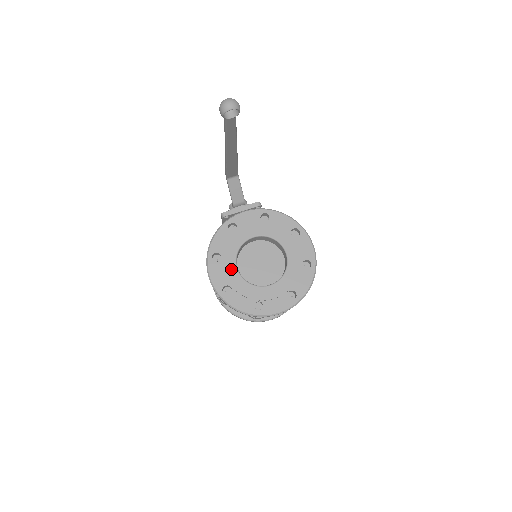
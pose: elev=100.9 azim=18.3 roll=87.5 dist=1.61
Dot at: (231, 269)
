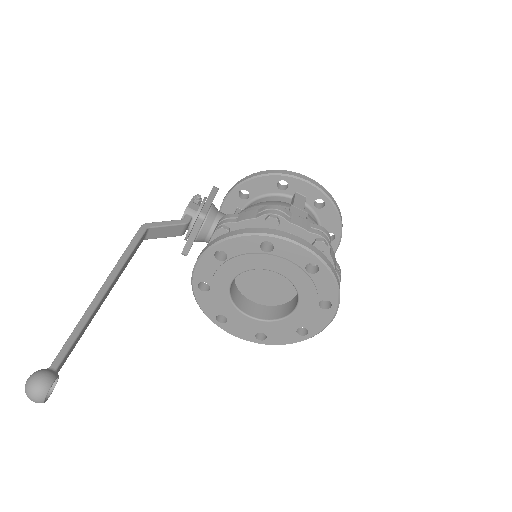
Dot at: (244, 321)
